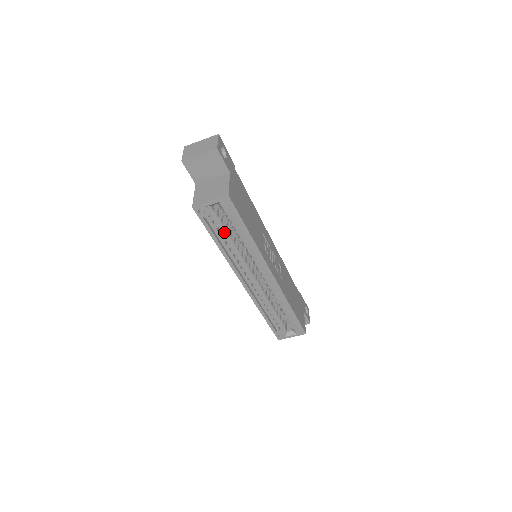
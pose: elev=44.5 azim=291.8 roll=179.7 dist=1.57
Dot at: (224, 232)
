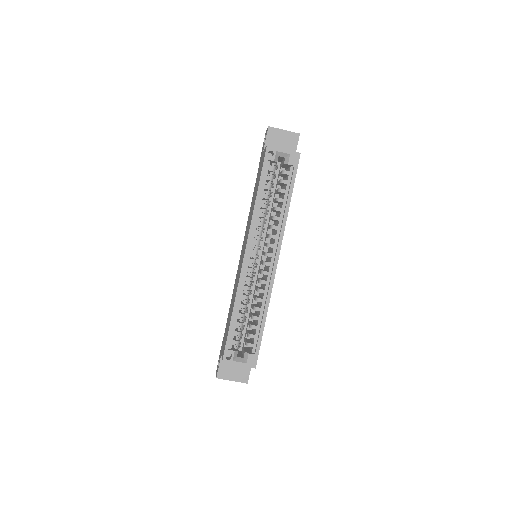
Dot at: (269, 188)
